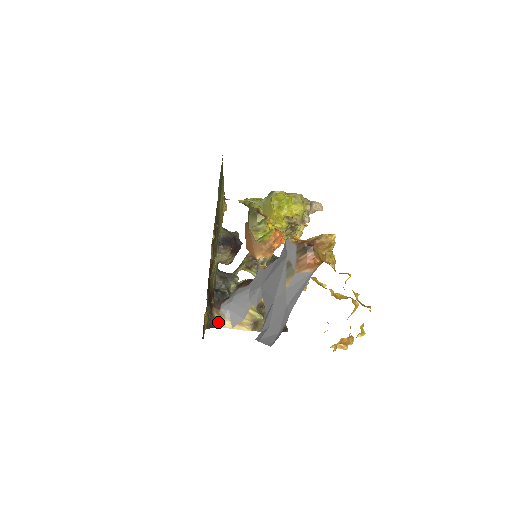
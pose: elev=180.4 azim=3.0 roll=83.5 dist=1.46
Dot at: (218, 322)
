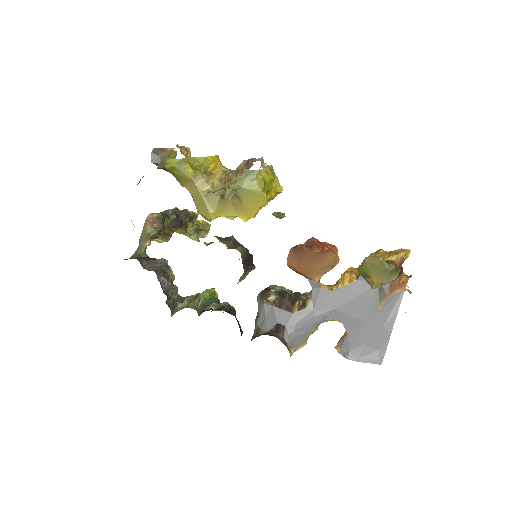
Dot at: occluded
